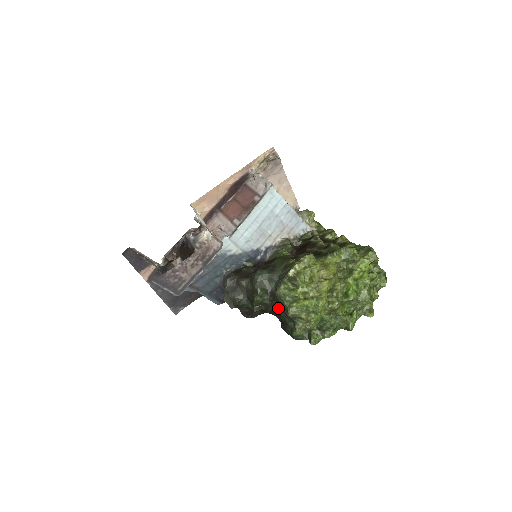
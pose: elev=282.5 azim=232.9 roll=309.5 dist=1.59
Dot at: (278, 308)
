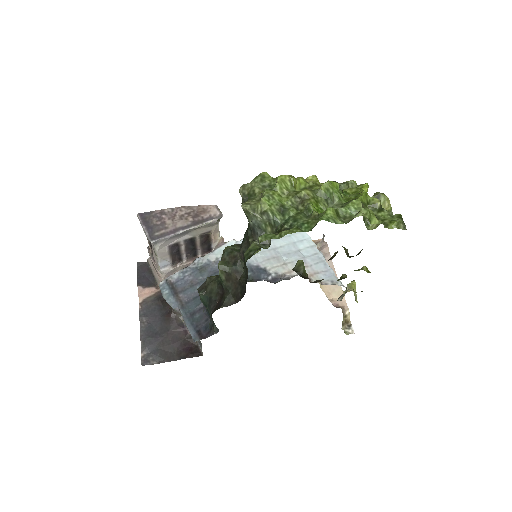
Dot at: (243, 241)
